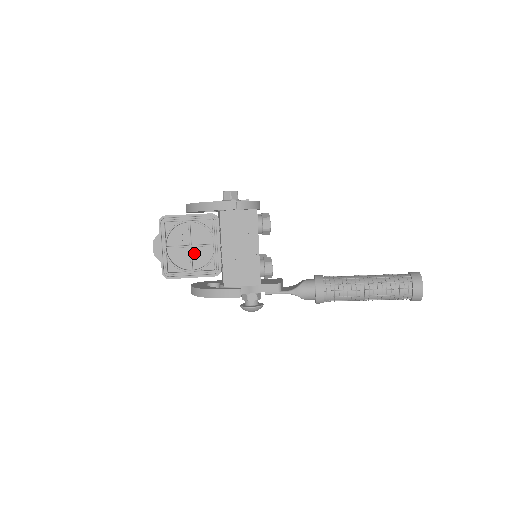
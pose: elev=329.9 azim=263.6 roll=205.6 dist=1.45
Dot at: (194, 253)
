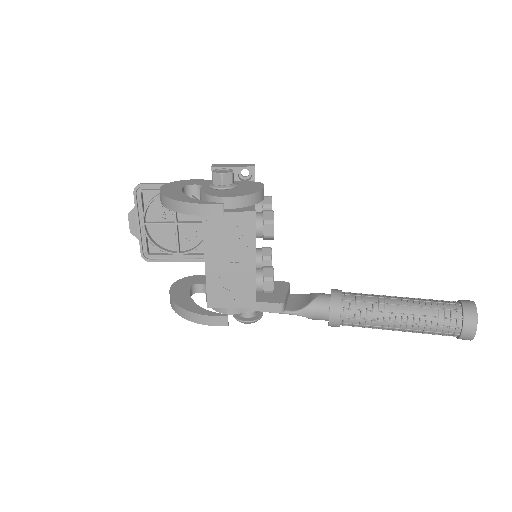
Dot at: (181, 231)
